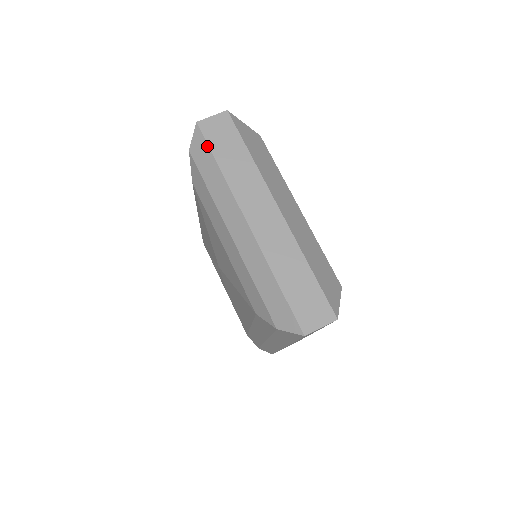
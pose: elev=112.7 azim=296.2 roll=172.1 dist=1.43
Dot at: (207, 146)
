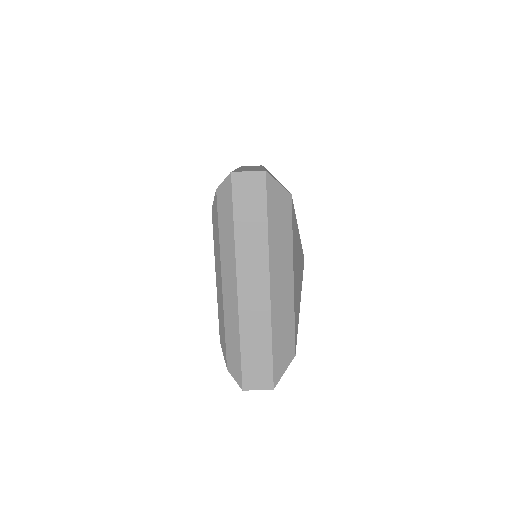
Dot at: (231, 201)
